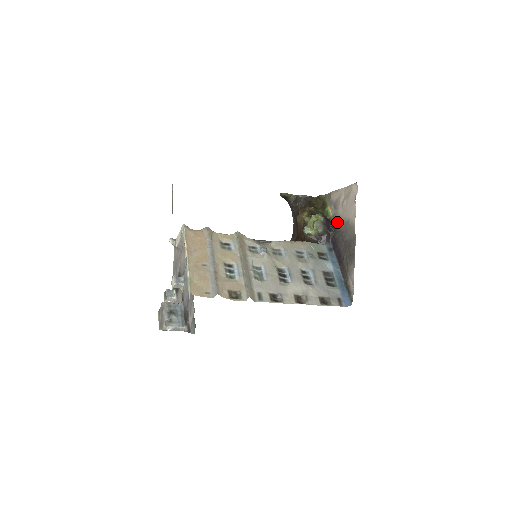
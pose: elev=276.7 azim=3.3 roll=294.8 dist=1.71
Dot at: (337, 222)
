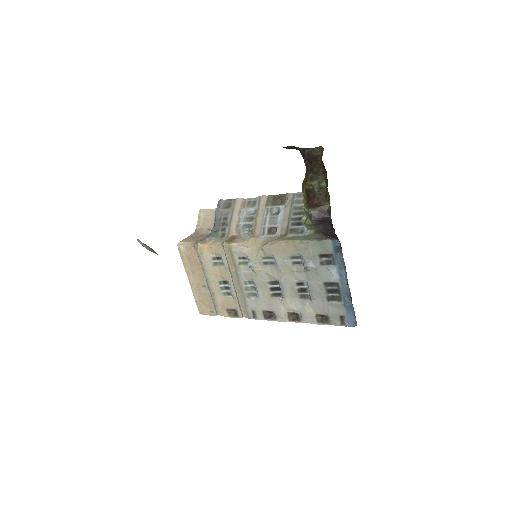
Dot at: occluded
